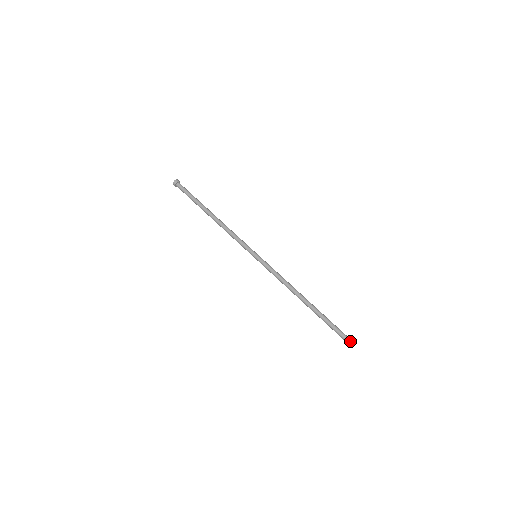
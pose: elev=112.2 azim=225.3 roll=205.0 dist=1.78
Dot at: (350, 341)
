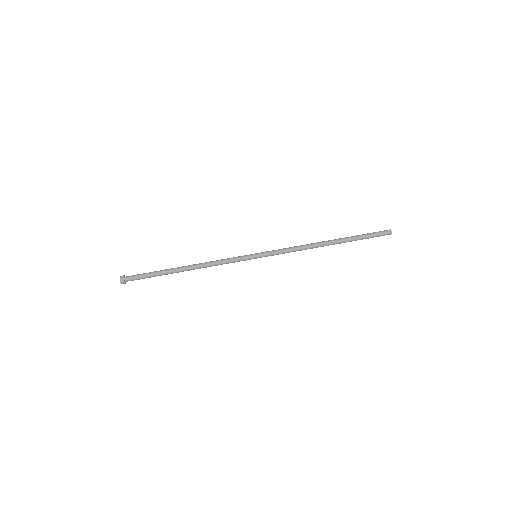
Dot at: (386, 233)
